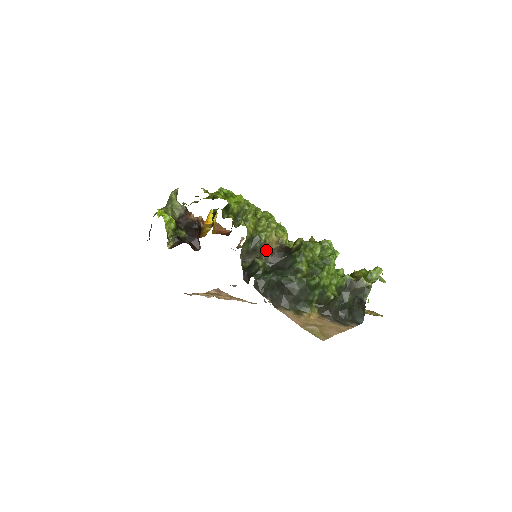
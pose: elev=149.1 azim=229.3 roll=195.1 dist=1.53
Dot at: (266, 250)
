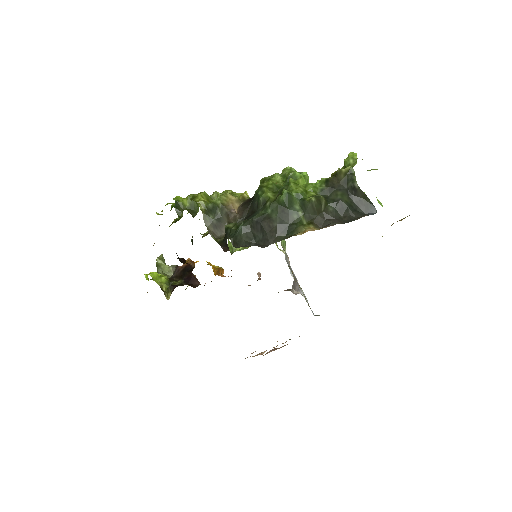
Dot at: (229, 211)
